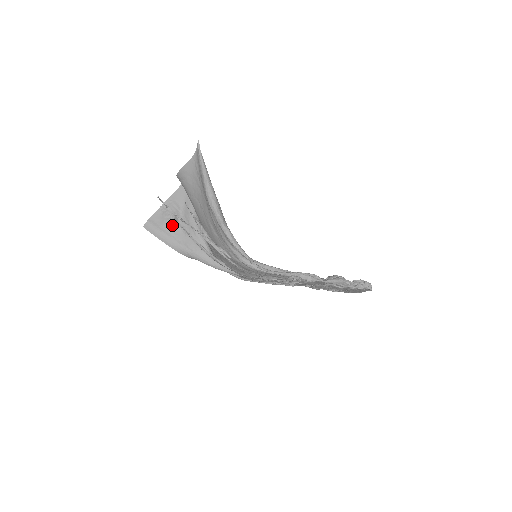
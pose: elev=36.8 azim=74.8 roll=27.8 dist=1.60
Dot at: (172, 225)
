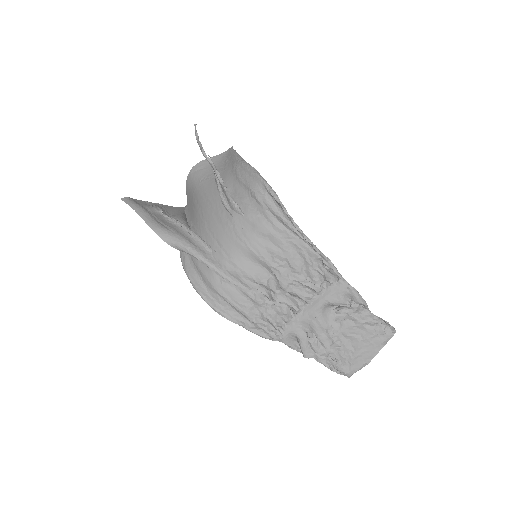
Dot at: (156, 211)
